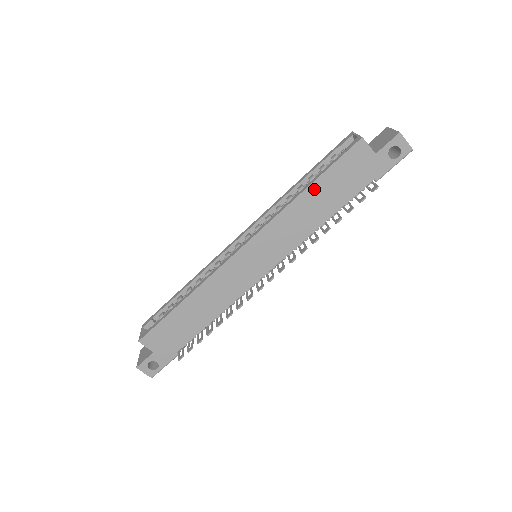
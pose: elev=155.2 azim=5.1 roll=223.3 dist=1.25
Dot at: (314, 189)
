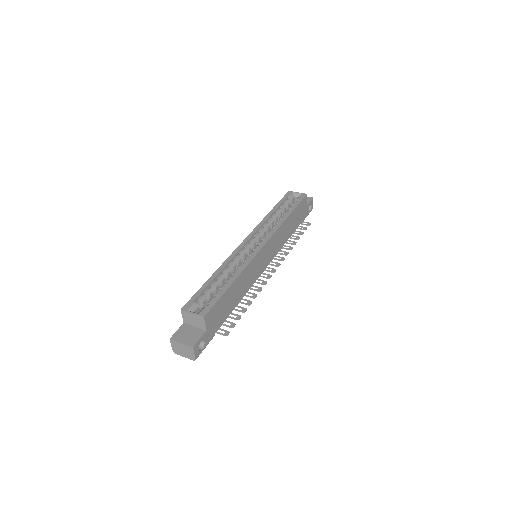
Dot at: (291, 216)
